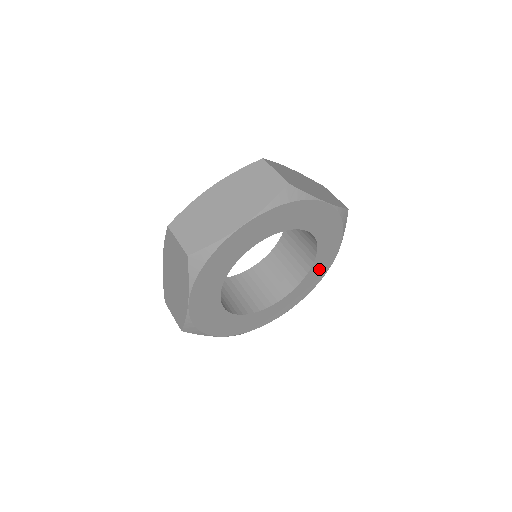
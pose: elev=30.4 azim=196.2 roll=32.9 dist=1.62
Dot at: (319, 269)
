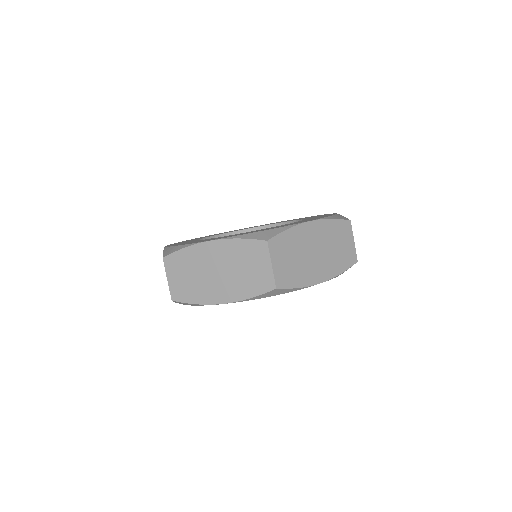
Dot at: occluded
